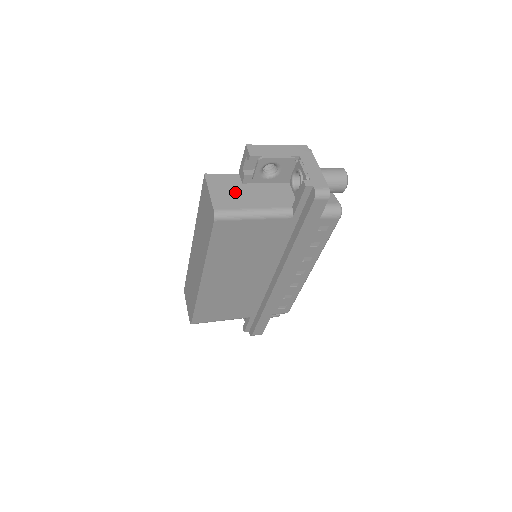
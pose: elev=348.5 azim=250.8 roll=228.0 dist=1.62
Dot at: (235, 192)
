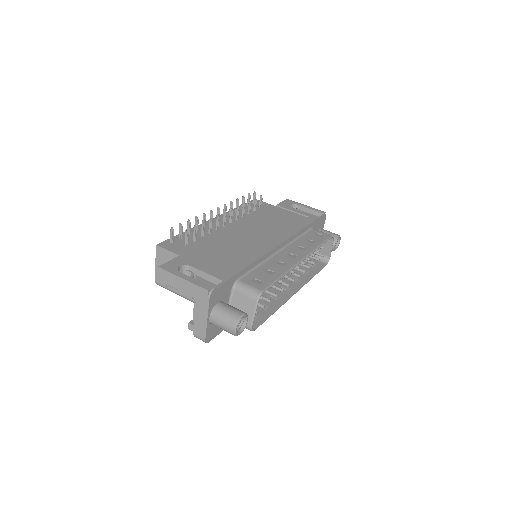
Dot at: occluded
